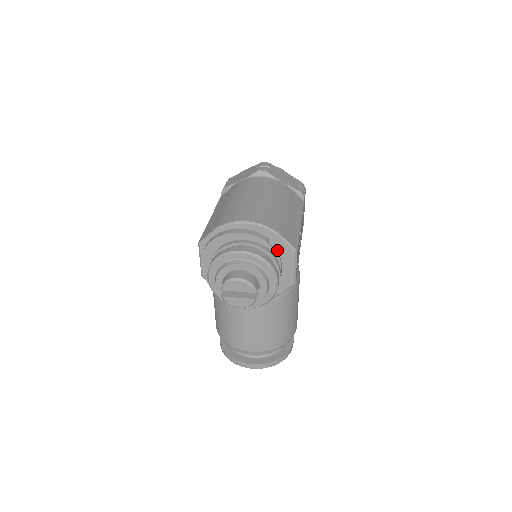
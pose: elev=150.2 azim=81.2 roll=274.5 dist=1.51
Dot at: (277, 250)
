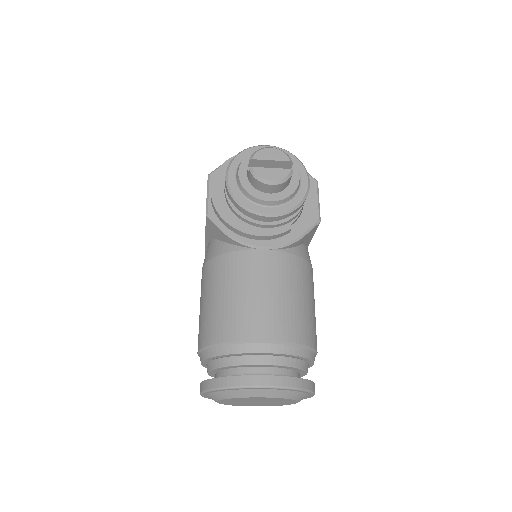
Dot at: occluded
